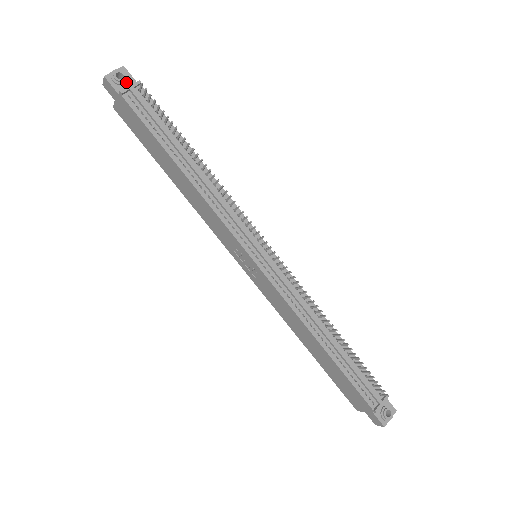
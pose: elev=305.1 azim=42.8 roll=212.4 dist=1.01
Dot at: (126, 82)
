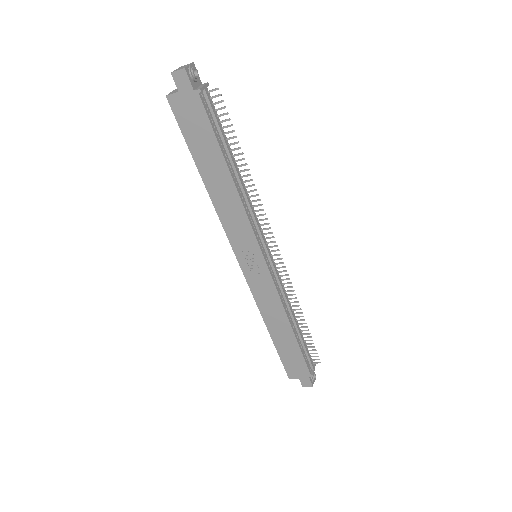
Dot at: (198, 80)
